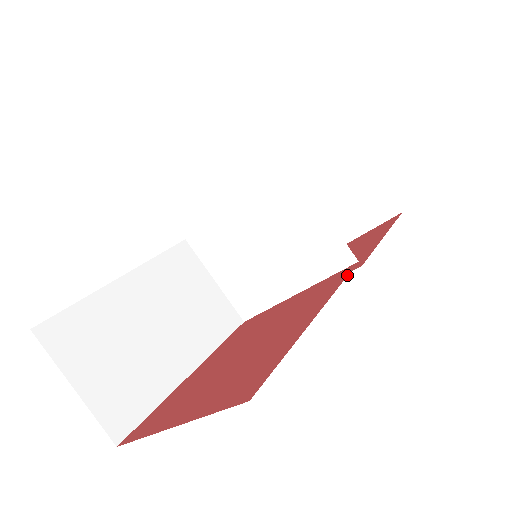
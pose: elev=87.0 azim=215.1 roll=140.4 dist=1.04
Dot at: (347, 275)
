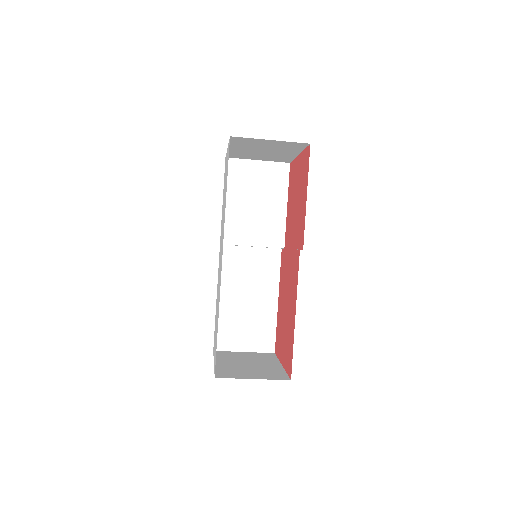
Dot at: (298, 269)
